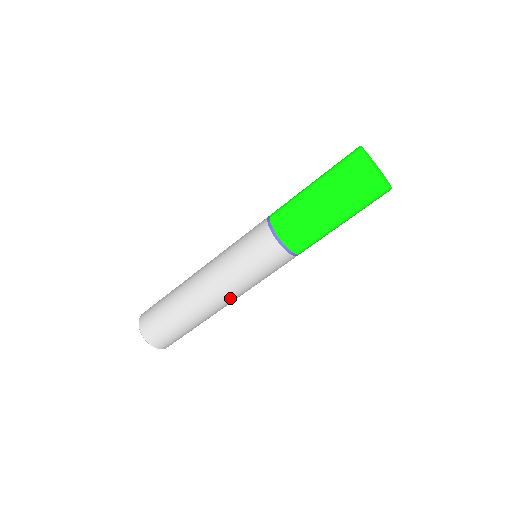
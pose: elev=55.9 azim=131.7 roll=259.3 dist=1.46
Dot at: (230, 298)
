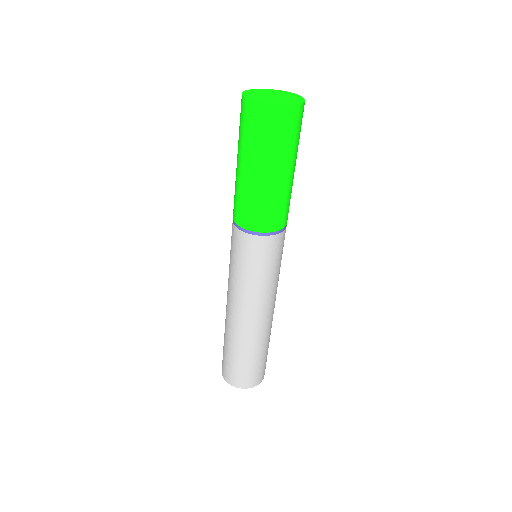
Dot at: (275, 298)
